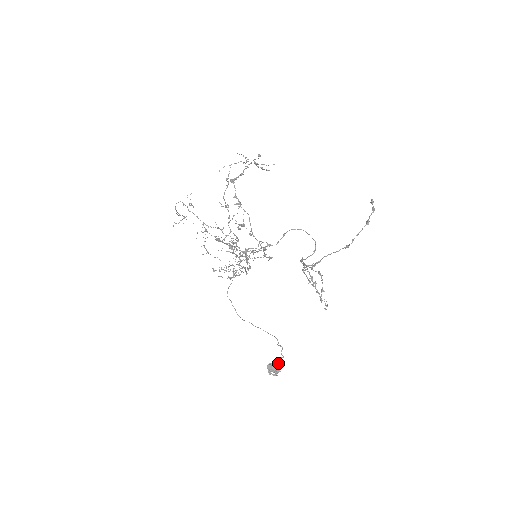
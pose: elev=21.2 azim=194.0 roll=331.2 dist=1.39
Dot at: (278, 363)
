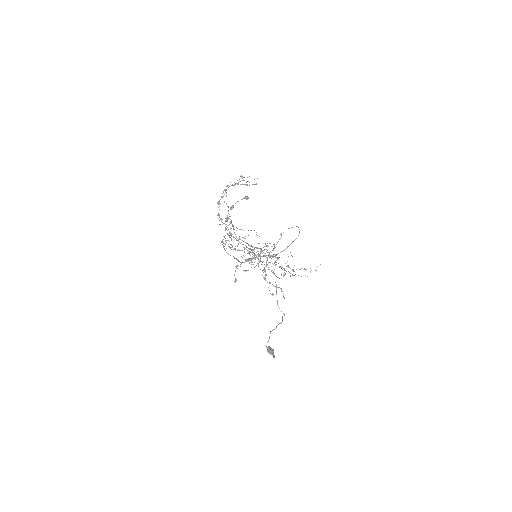
Dot at: (265, 345)
